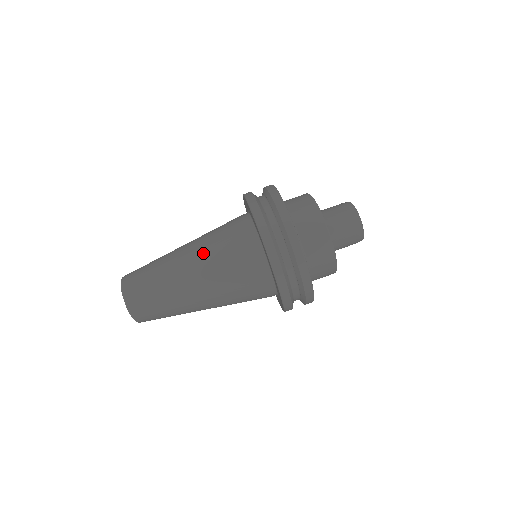
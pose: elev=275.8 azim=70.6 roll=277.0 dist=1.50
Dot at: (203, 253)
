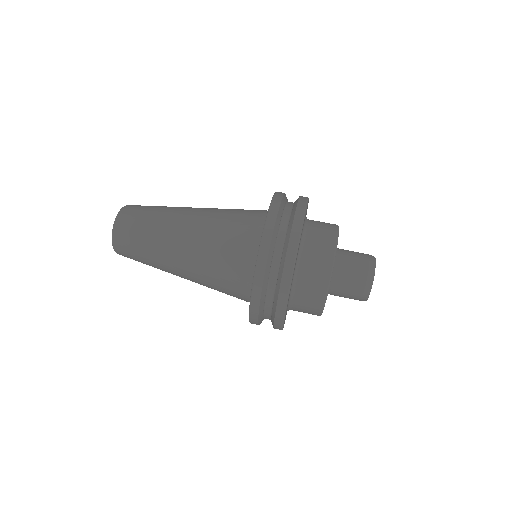
Dot at: (199, 247)
